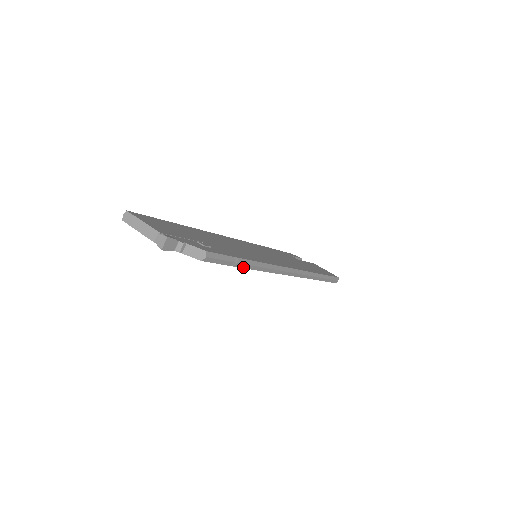
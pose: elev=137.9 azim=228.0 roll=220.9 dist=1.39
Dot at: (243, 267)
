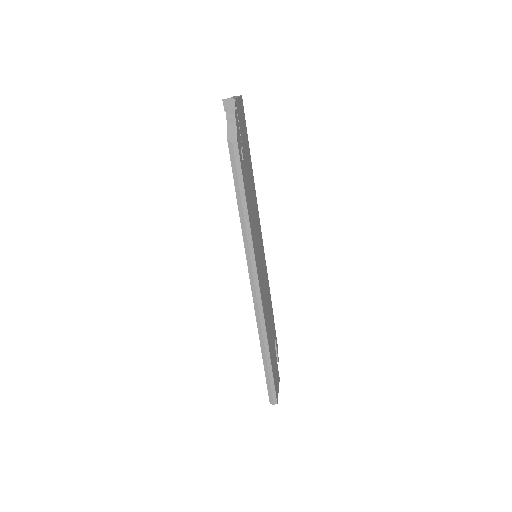
Dot at: (239, 205)
